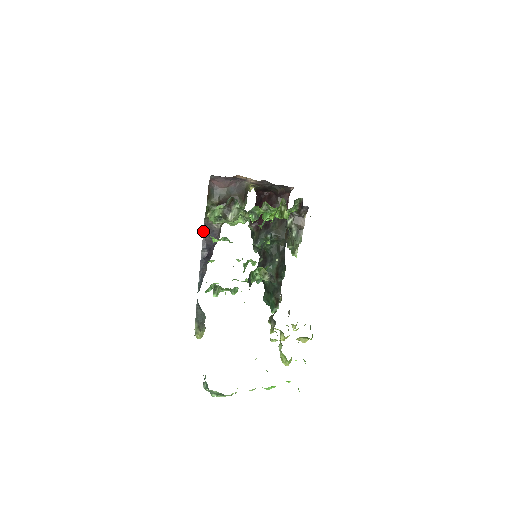
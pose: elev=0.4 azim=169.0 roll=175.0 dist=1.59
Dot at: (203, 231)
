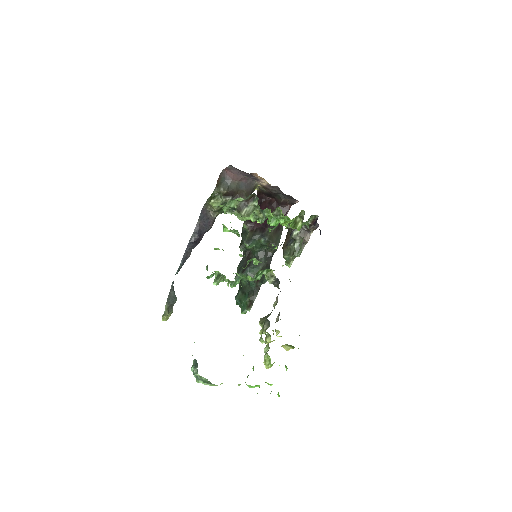
Dot at: (199, 216)
